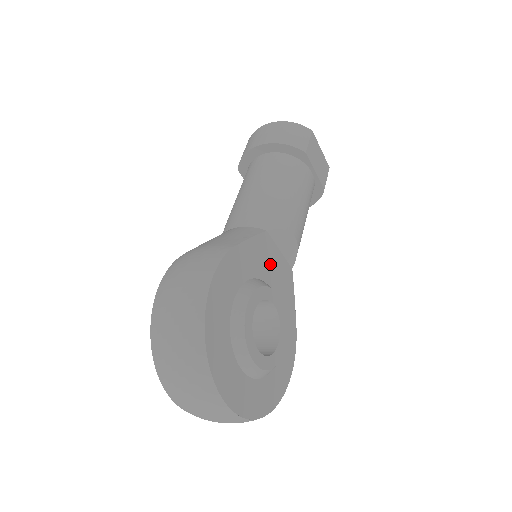
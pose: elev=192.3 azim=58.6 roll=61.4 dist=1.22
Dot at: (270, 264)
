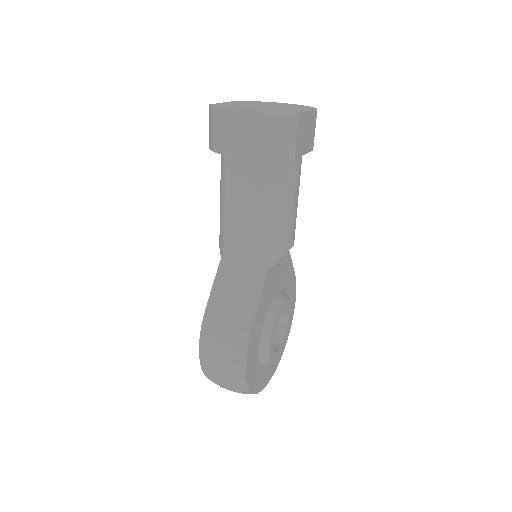
Dot at: (274, 282)
